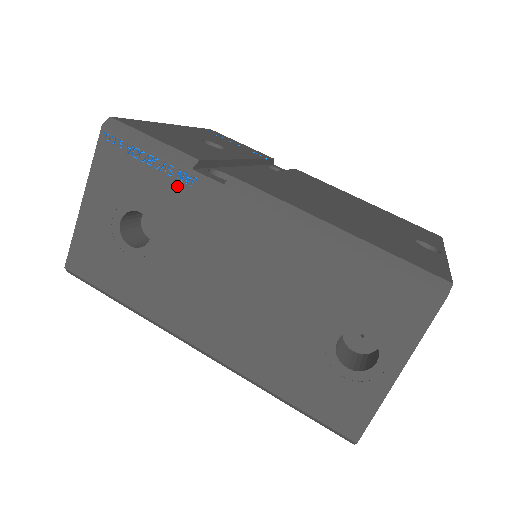
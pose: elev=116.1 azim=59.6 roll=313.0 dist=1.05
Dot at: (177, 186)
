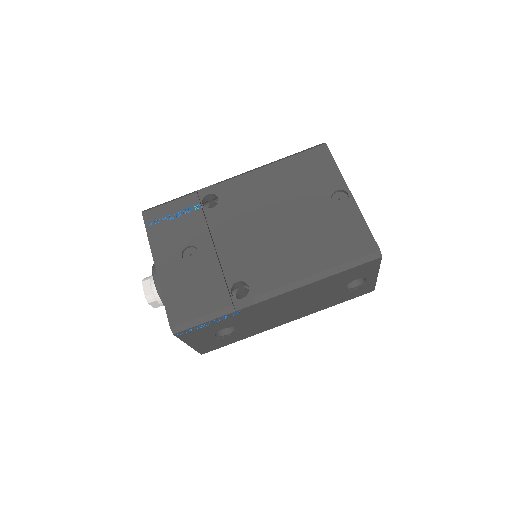
Dot at: (233, 317)
